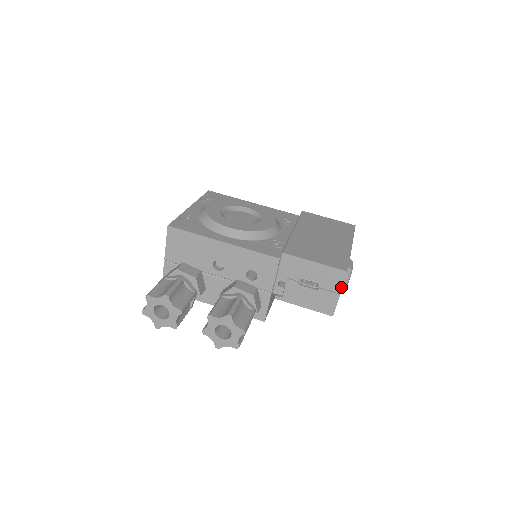
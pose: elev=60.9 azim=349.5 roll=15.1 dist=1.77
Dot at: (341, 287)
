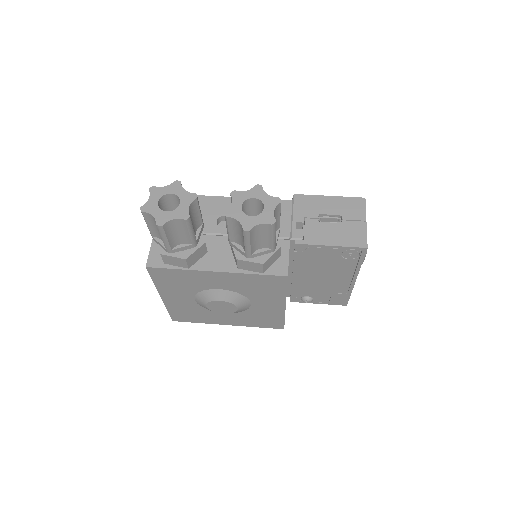
Dot at: (364, 214)
